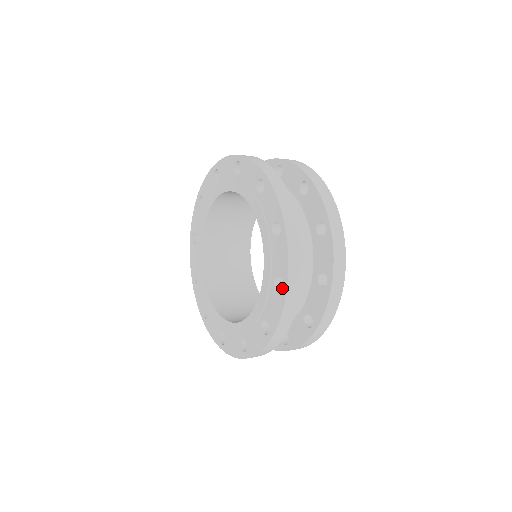
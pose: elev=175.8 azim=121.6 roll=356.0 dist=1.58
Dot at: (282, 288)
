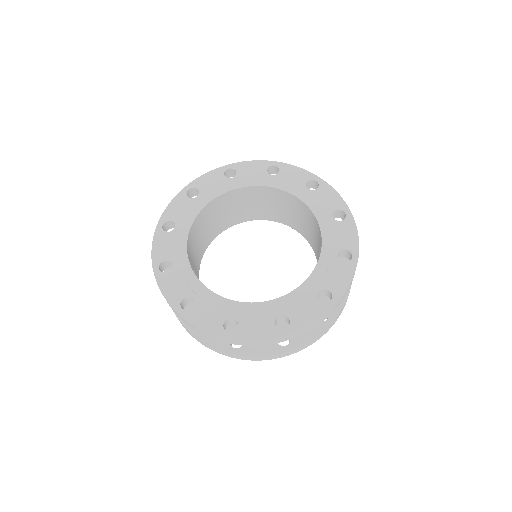
Dot at: (346, 215)
